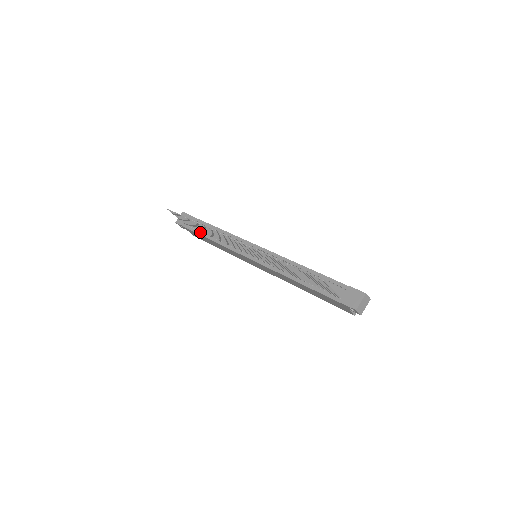
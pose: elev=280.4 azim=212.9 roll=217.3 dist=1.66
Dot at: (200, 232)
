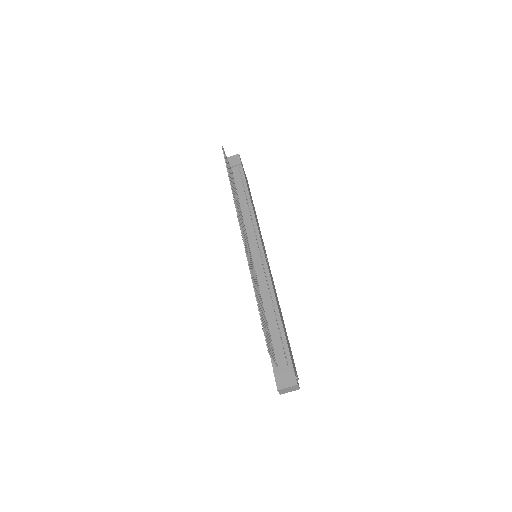
Dot at: occluded
